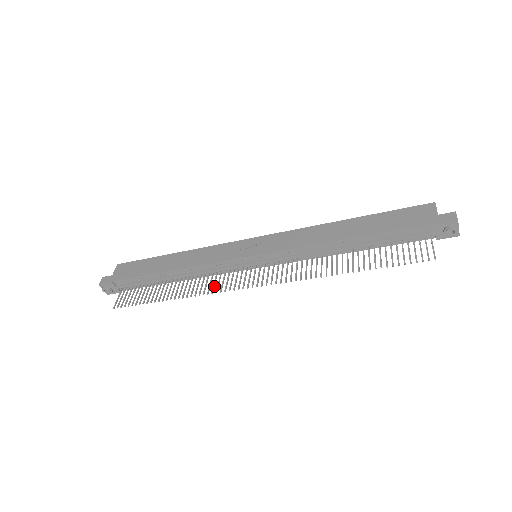
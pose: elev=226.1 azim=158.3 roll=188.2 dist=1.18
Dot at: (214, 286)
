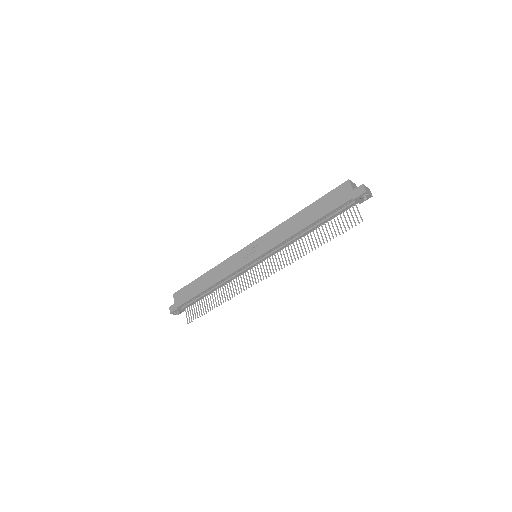
Dot at: occluded
